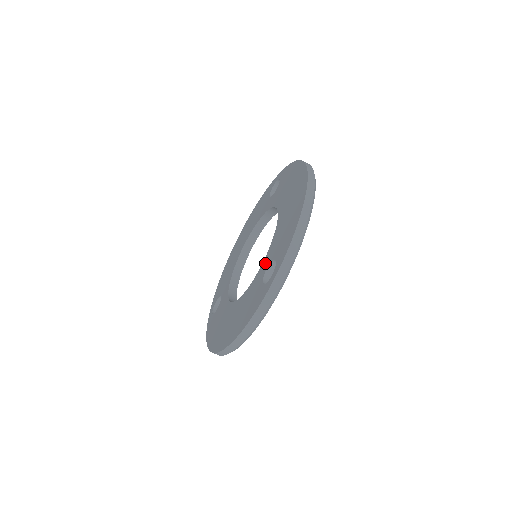
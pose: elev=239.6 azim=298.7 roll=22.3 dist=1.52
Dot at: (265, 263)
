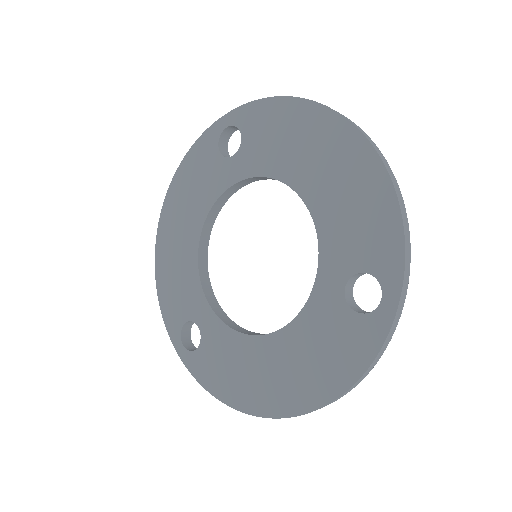
Dot at: (330, 277)
